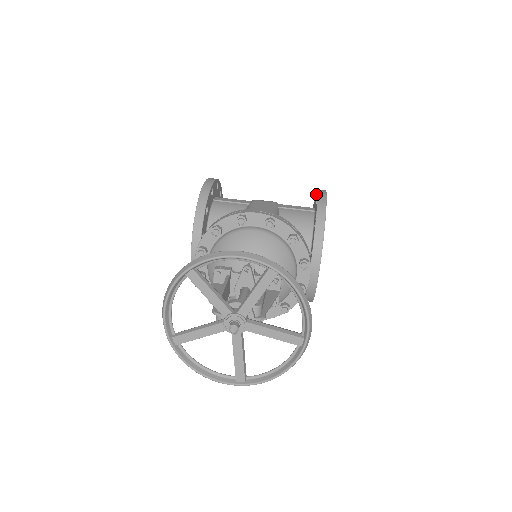
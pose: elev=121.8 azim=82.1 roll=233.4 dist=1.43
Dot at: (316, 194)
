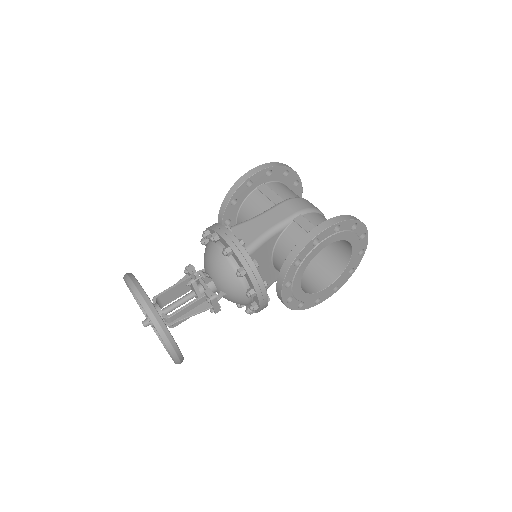
Dot at: occluded
